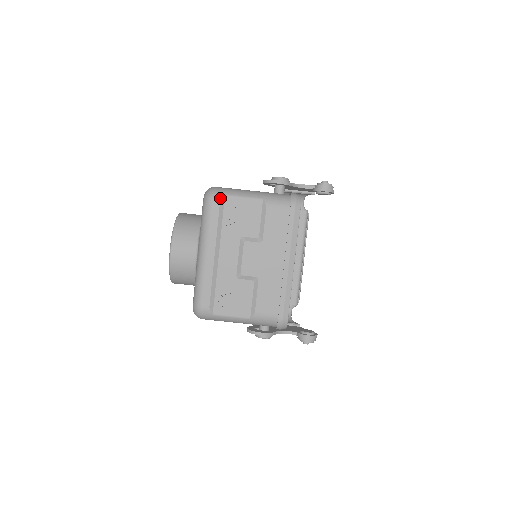
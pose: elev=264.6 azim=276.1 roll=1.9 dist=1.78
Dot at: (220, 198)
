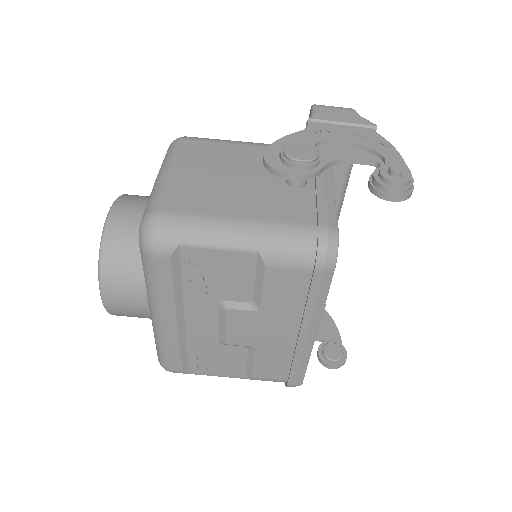
Dot at: (170, 251)
